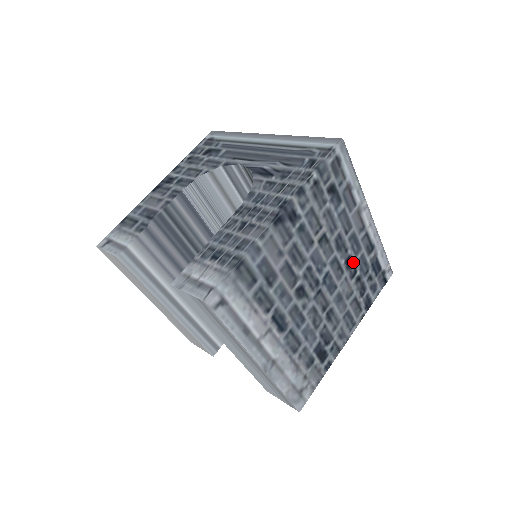
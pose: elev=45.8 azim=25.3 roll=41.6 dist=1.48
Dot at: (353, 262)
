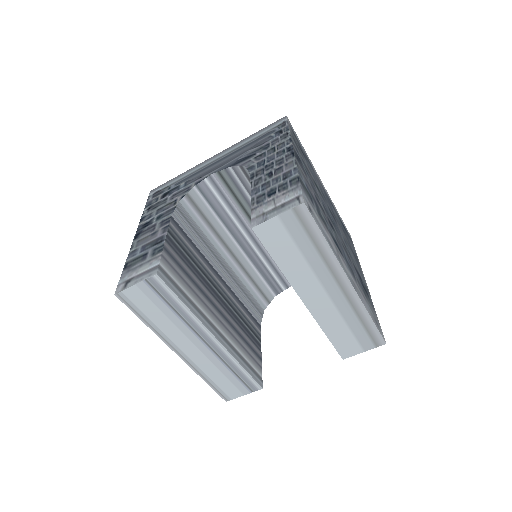
Dot at: occluded
